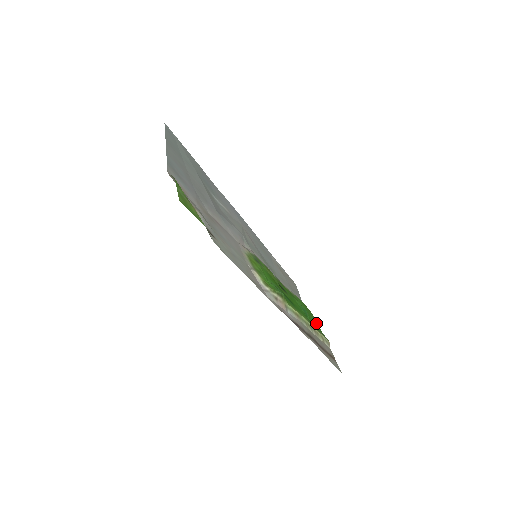
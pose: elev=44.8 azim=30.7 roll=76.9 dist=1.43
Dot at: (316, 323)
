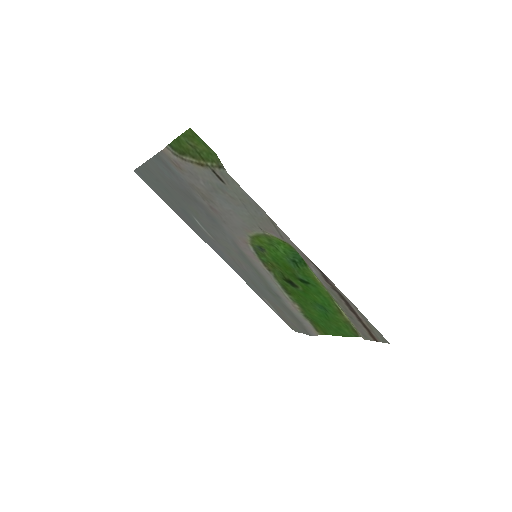
Dot at: (336, 333)
